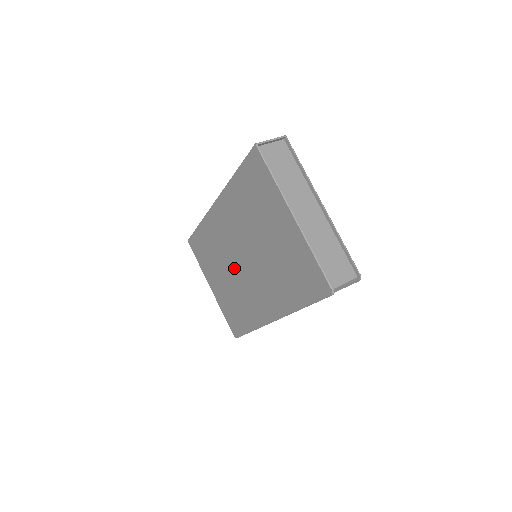
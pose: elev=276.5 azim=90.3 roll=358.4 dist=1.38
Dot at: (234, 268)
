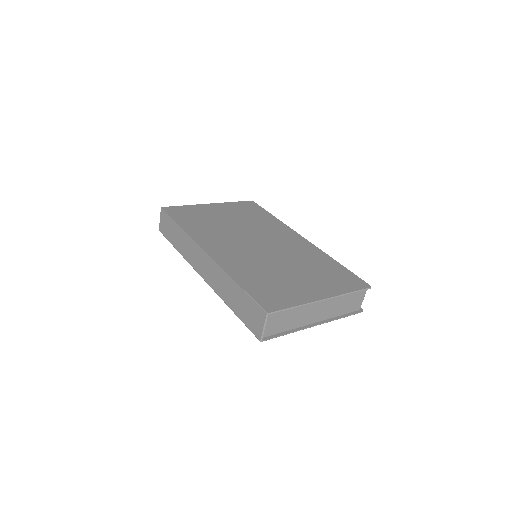
Dot at: occluded
